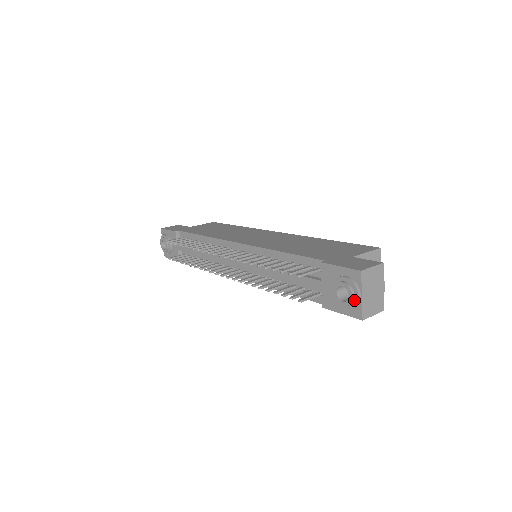
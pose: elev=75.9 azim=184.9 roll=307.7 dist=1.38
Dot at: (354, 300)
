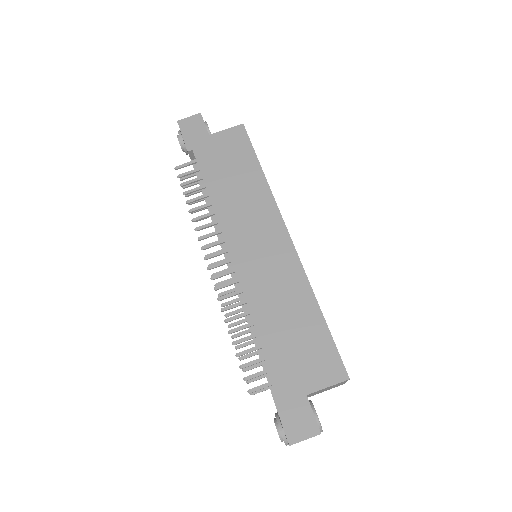
Dot at: occluded
